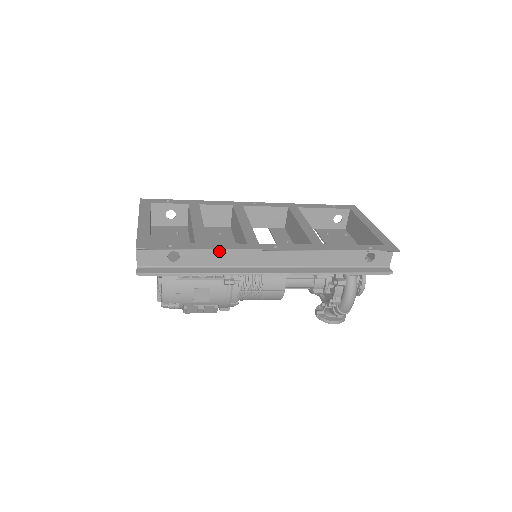
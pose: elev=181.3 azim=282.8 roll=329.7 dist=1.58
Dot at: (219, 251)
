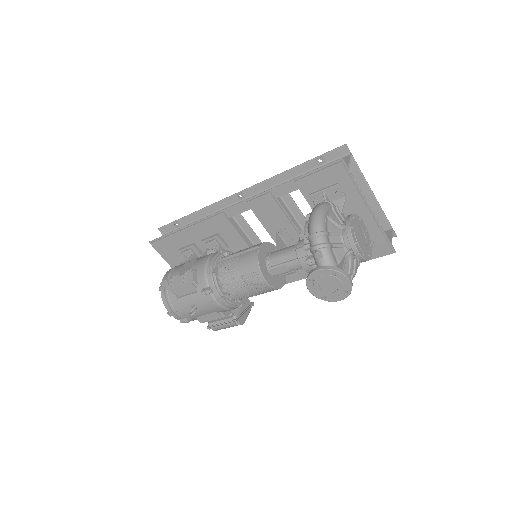
Dot at: occluded
